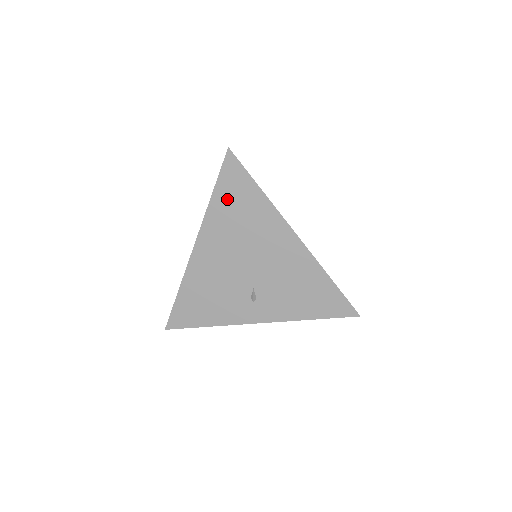
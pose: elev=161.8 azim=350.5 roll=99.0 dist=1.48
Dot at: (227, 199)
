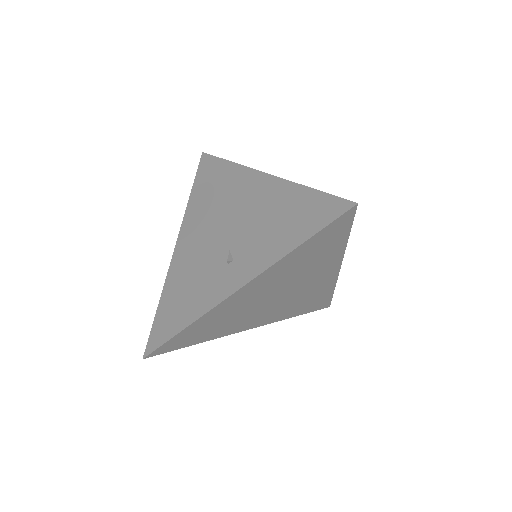
Dot at: (202, 187)
